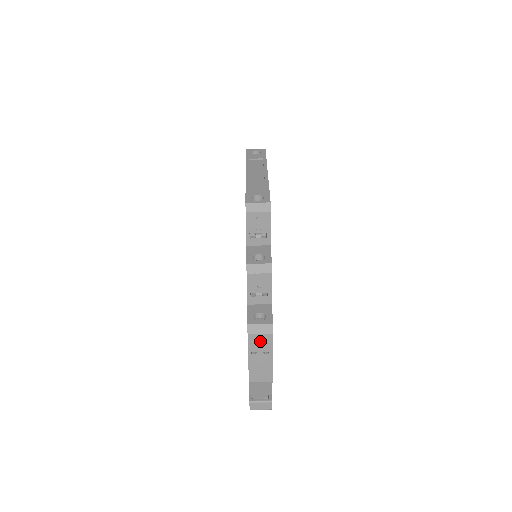
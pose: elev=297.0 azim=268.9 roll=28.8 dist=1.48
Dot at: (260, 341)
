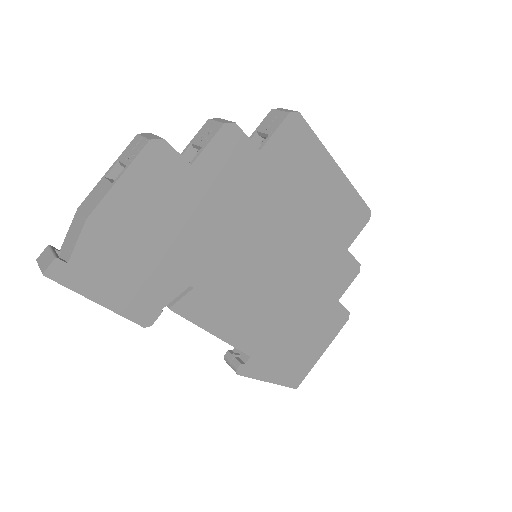
Dot at: (135, 147)
